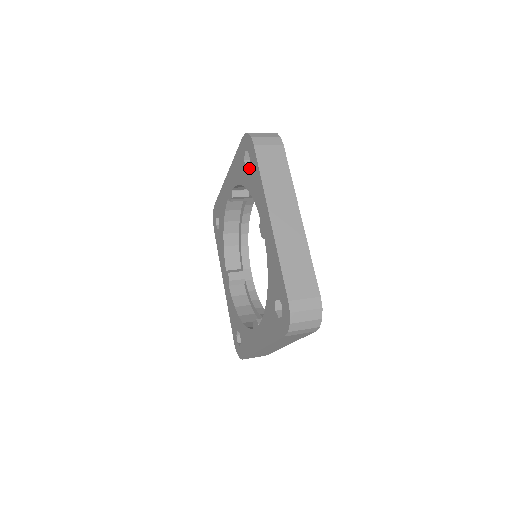
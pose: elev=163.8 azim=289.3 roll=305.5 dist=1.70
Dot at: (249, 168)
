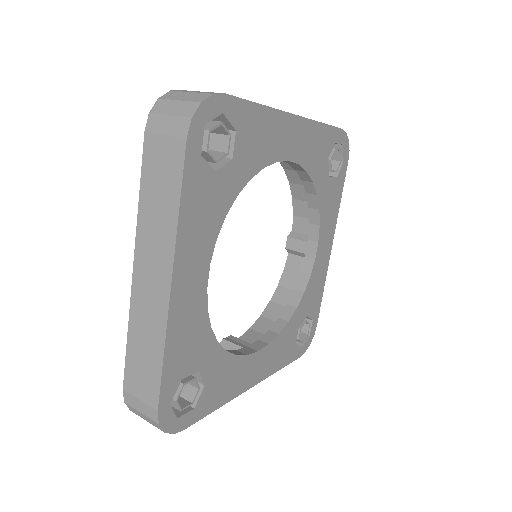
Dot at: occluded
